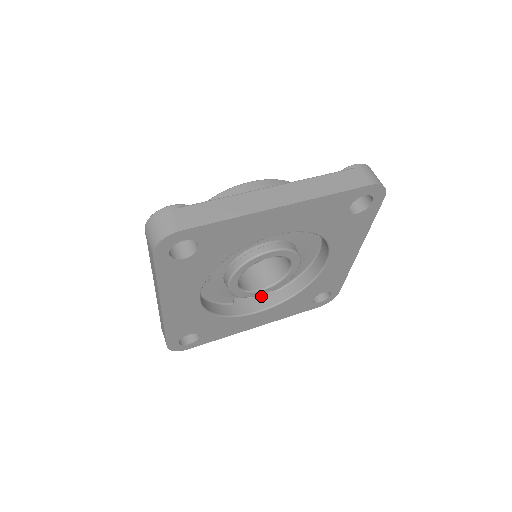
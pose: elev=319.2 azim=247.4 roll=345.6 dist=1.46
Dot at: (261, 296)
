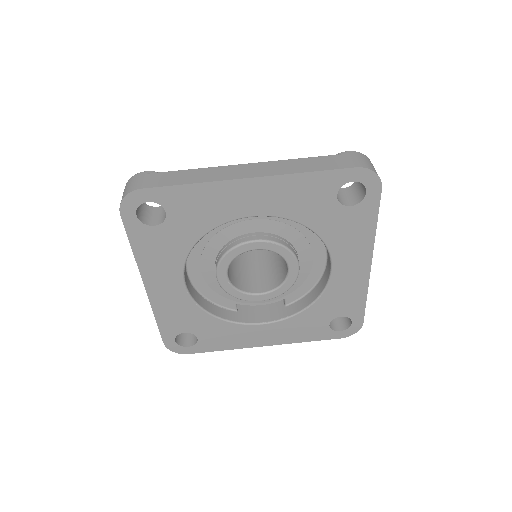
Dot at: (269, 309)
